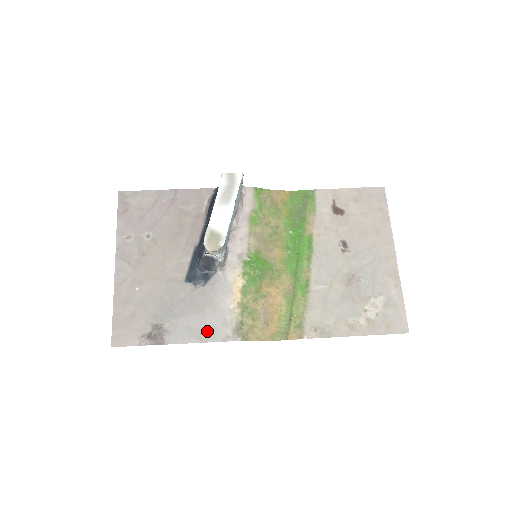
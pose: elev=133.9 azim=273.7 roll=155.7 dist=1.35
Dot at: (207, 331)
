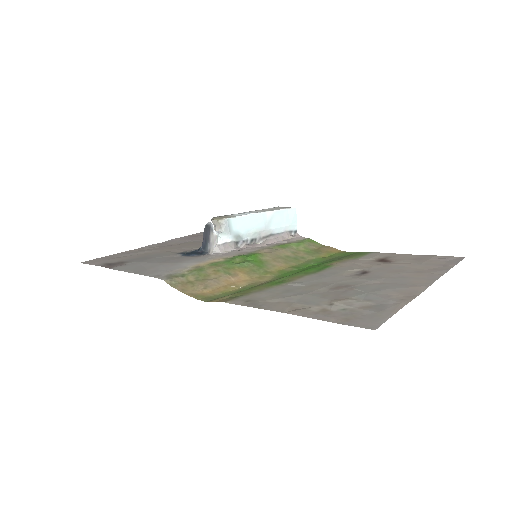
Dot at: (149, 270)
